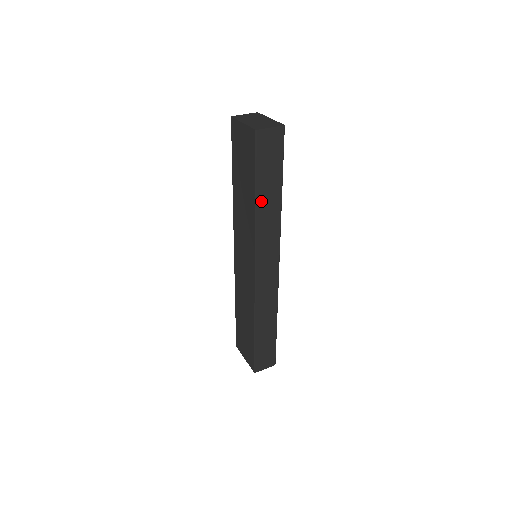
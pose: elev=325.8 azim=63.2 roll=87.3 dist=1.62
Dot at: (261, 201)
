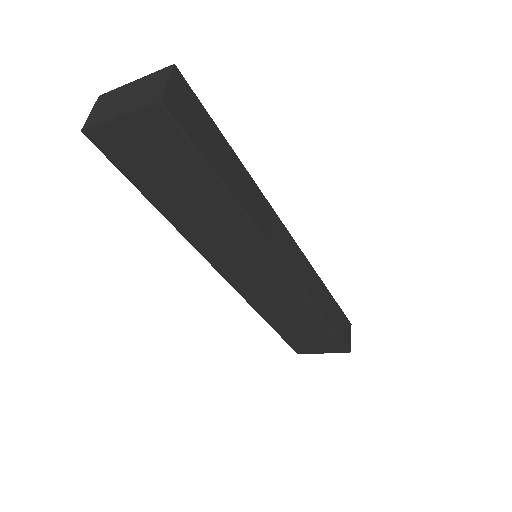
Dot at: (233, 188)
